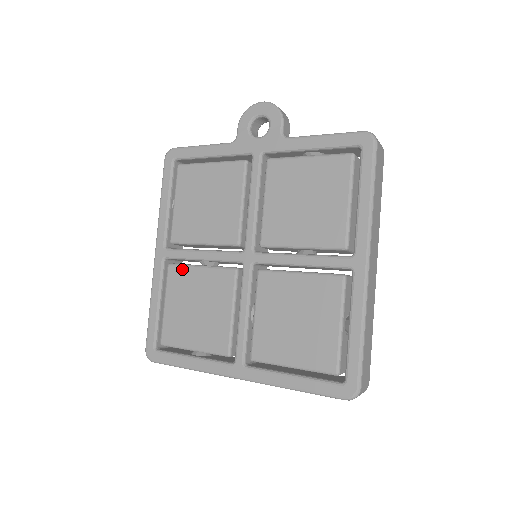
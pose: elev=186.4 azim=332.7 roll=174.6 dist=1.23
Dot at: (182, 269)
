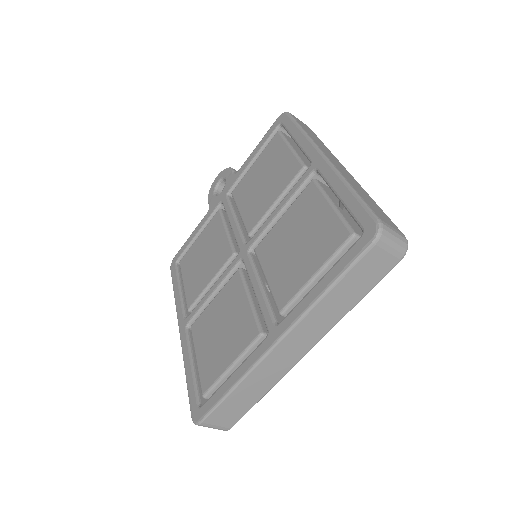
Dot at: (201, 316)
